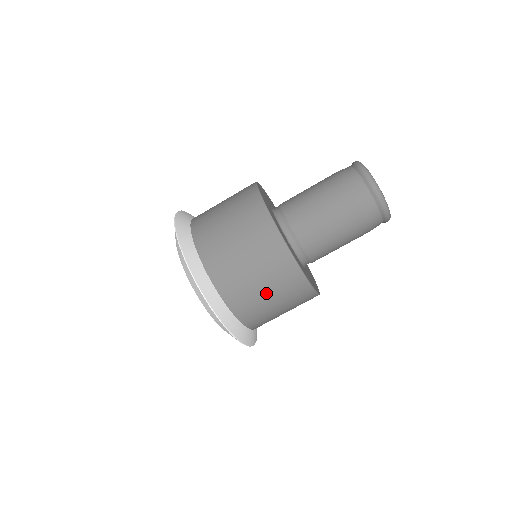
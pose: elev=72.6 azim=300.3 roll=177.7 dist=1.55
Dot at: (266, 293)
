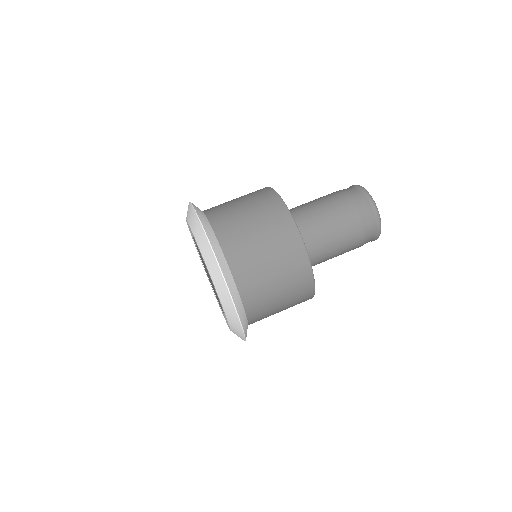
Dot at: (280, 299)
